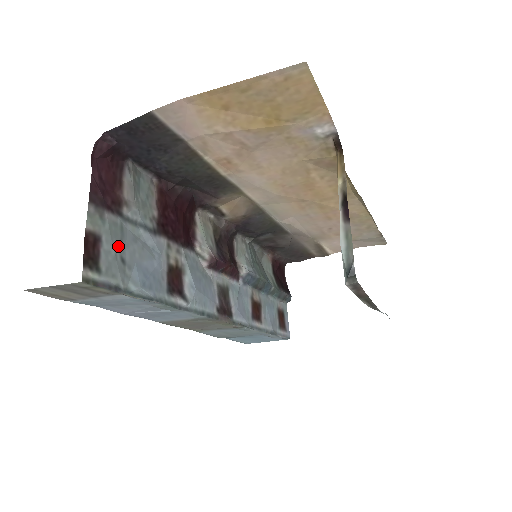
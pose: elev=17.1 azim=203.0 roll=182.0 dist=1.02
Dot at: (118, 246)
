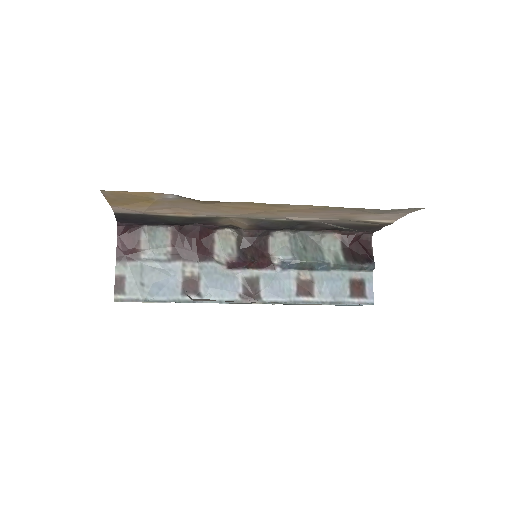
Dot at: (138, 277)
